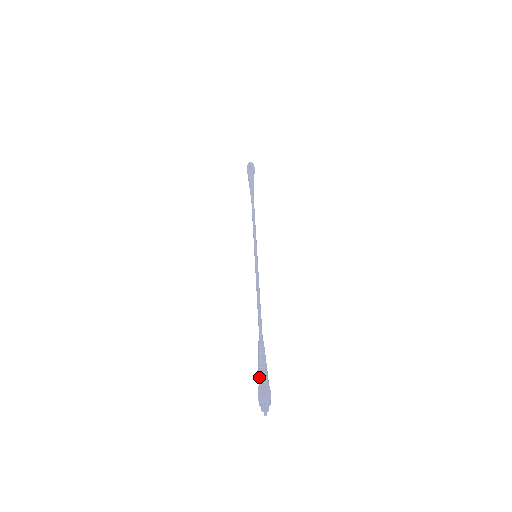
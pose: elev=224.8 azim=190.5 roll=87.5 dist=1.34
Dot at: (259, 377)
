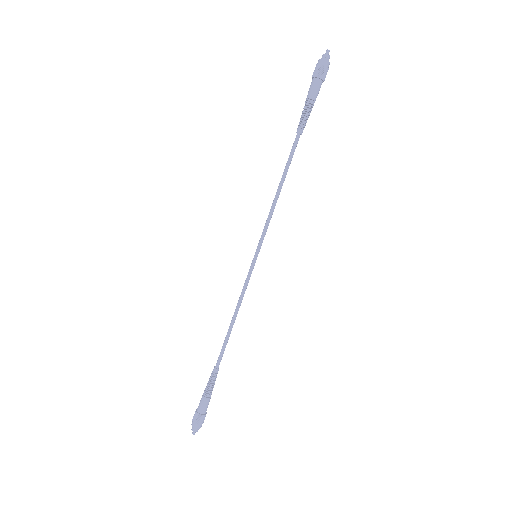
Dot at: (200, 404)
